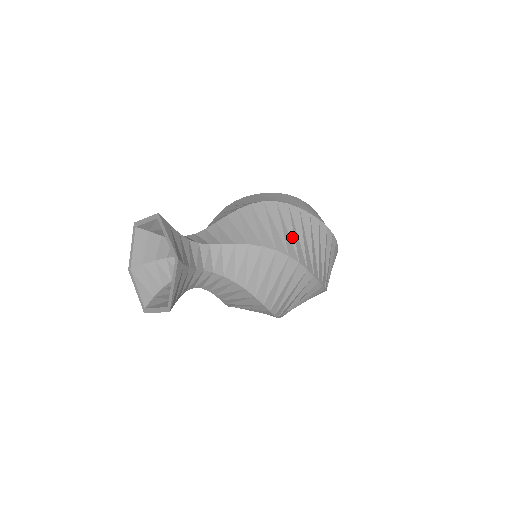
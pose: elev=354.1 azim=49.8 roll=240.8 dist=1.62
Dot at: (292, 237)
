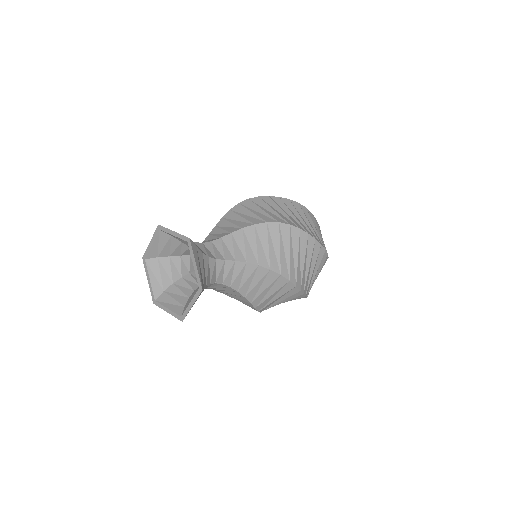
Dot at: (274, 213)
